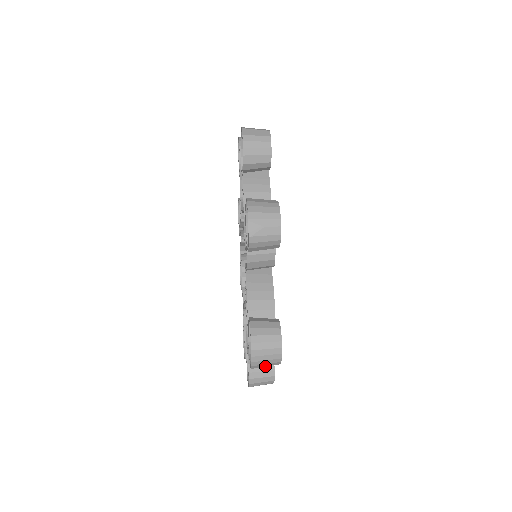
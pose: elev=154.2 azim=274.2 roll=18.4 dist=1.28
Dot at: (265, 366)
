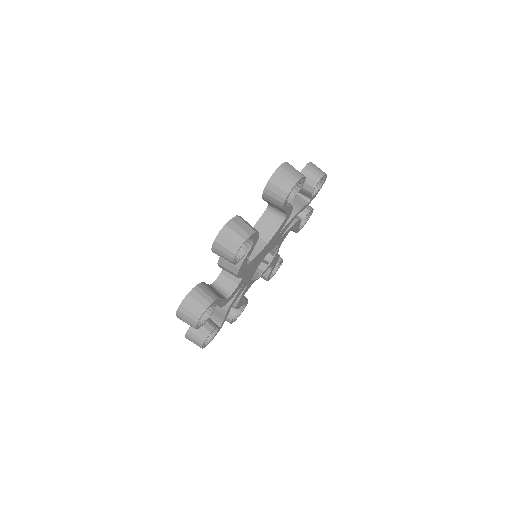
Dot at: occluded
